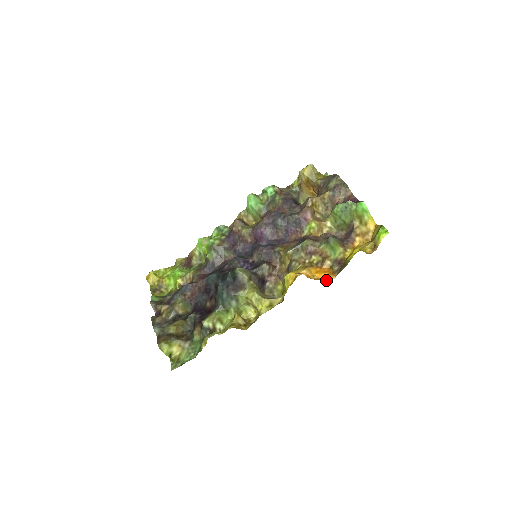
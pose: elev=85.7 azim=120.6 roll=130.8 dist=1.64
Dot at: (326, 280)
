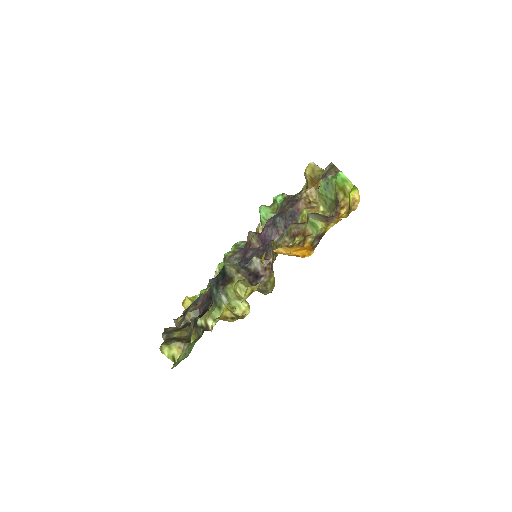
Dot at: (304, 256)
